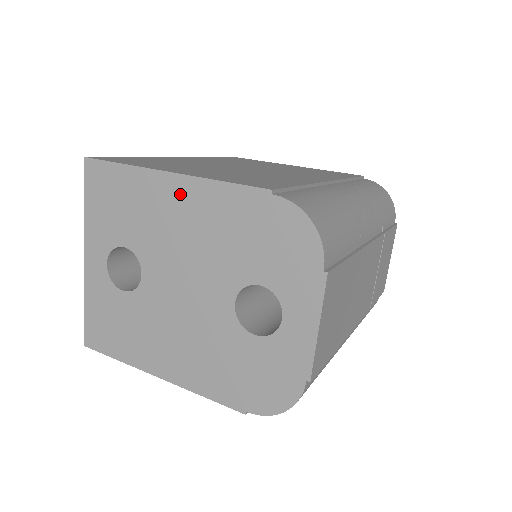
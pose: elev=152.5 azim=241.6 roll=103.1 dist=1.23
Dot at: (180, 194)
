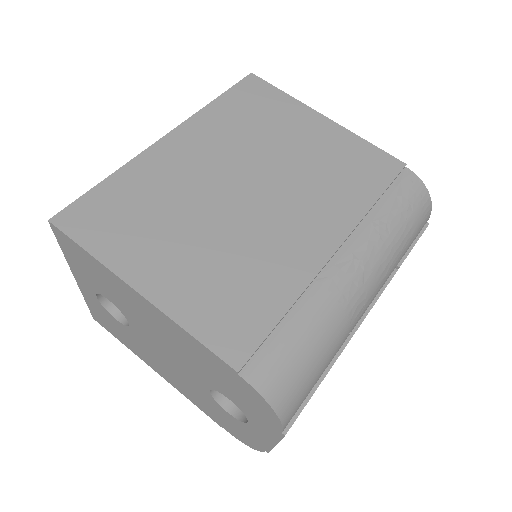
Dot at: (151, 312)
